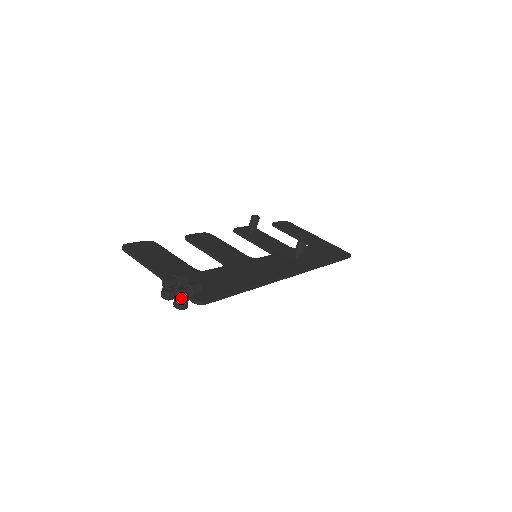
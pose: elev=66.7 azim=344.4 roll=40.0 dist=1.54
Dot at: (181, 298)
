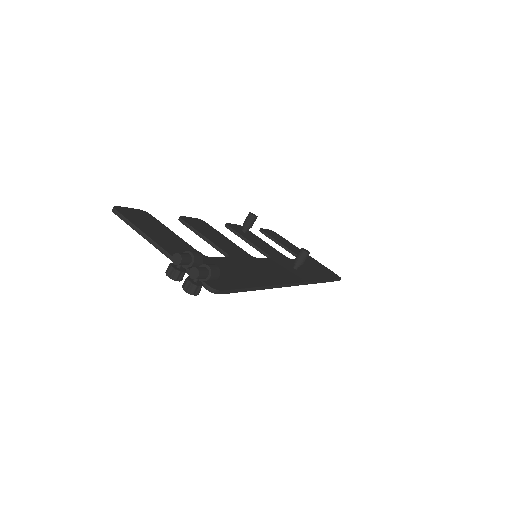
Dot at: (195, 280)
